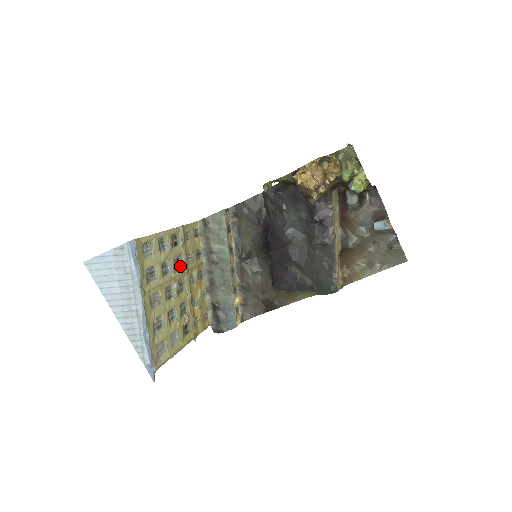
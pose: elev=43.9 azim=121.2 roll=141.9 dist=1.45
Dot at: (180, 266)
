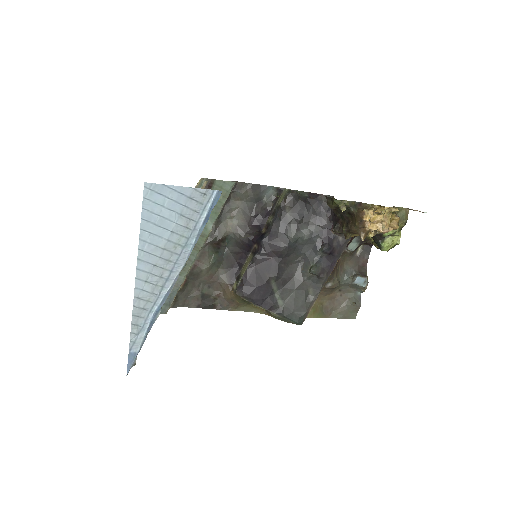
Dot at: occluded
